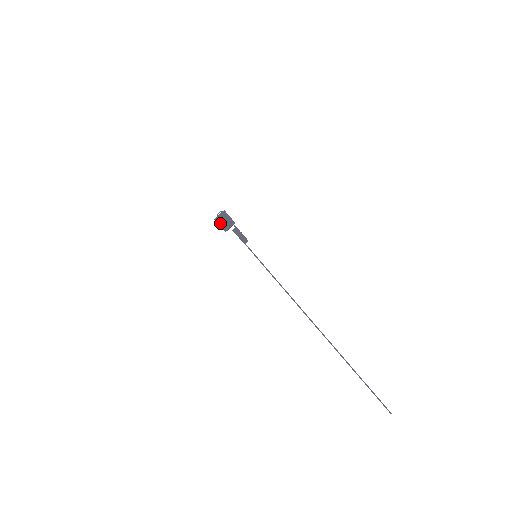
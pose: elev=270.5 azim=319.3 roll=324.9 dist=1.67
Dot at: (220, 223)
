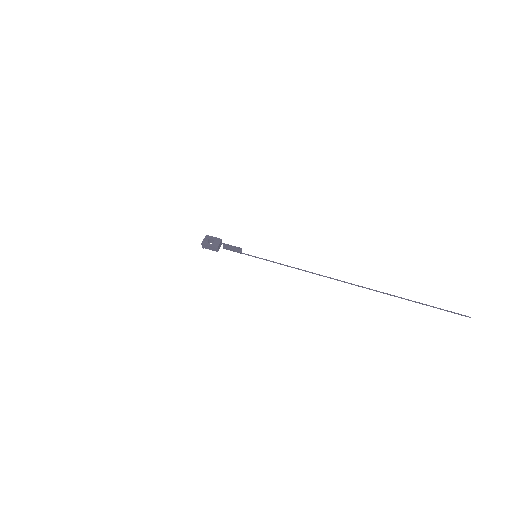
Dot at: (209, 243)
